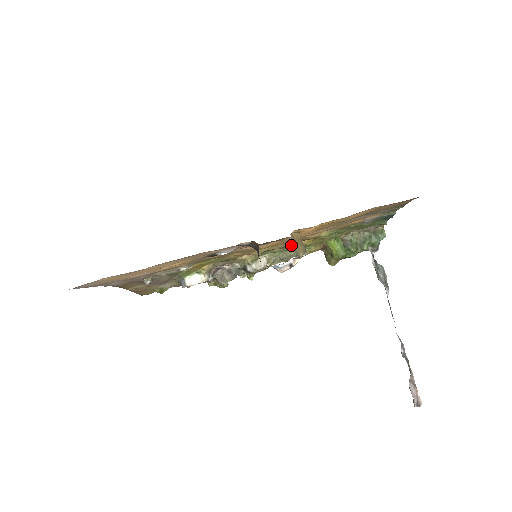
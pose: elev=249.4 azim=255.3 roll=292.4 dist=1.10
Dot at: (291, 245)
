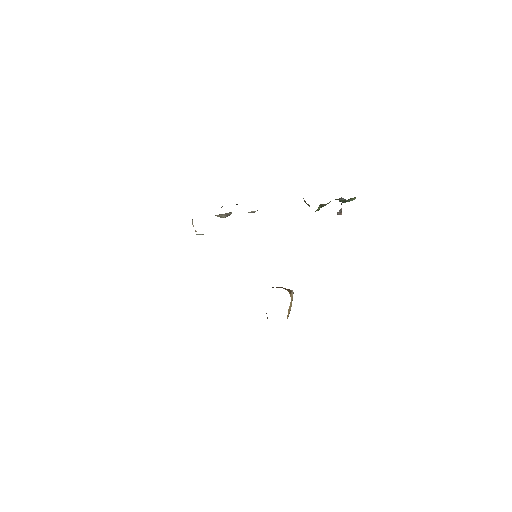
Dot at: occluded
